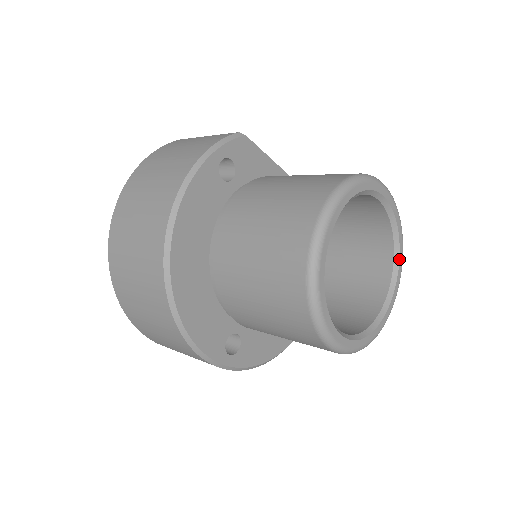
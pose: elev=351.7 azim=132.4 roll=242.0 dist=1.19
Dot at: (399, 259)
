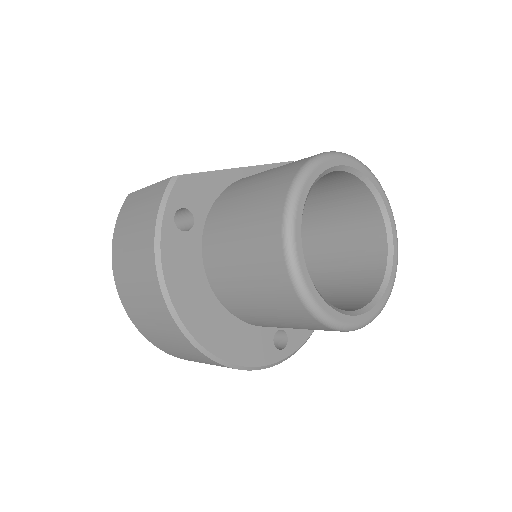
Dot at: (381, 198)
